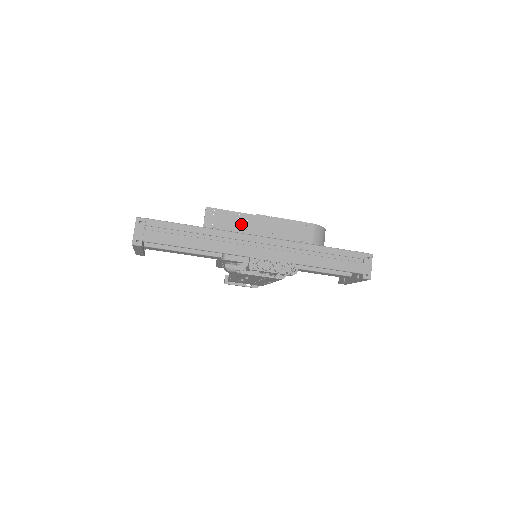
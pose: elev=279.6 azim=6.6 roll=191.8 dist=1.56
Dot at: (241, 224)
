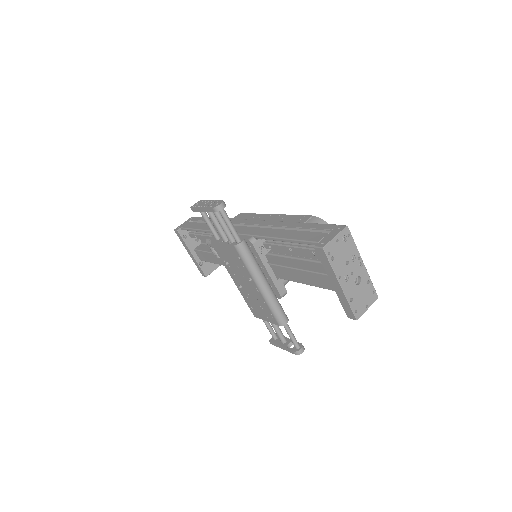
Dot at: occluded
